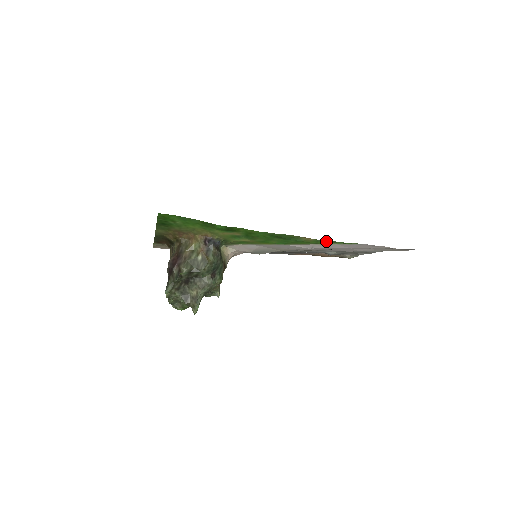
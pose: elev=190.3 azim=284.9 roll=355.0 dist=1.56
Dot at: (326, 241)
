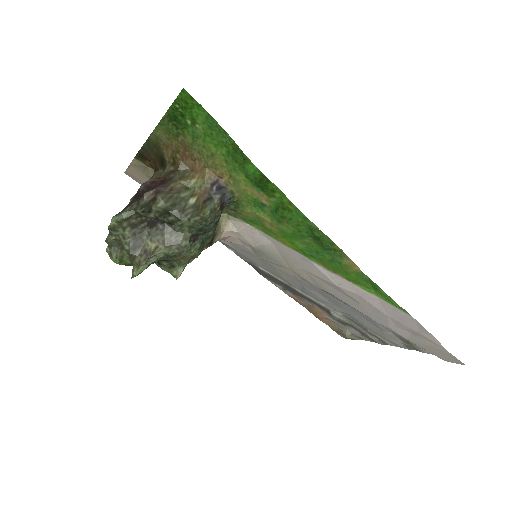
Dot at: (371, 284)
